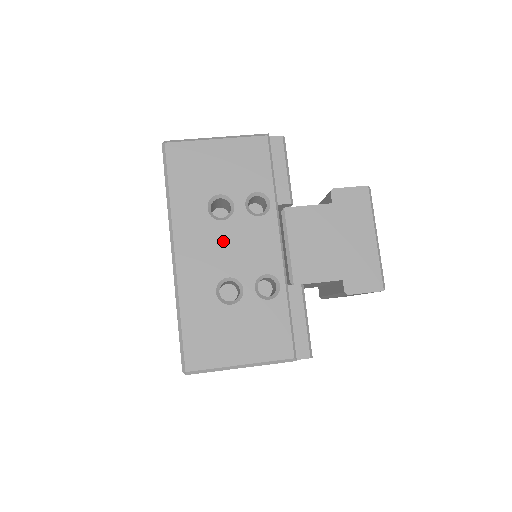
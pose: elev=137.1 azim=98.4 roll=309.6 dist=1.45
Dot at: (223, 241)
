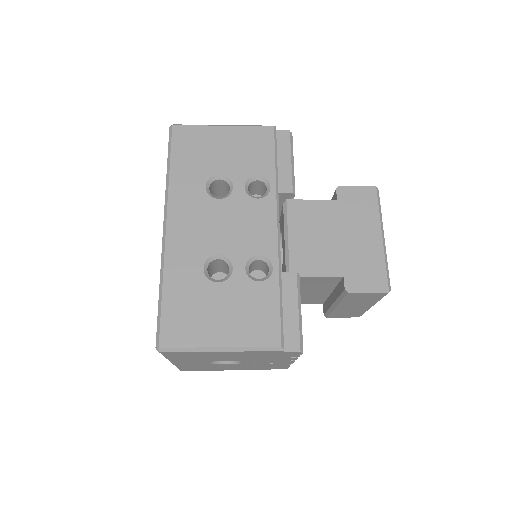
Dot at: (217, 219)
